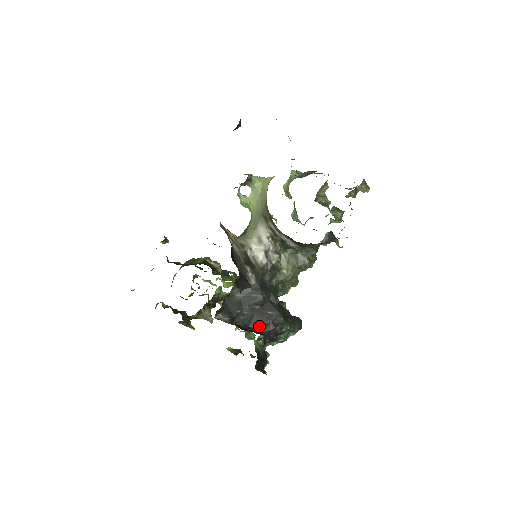
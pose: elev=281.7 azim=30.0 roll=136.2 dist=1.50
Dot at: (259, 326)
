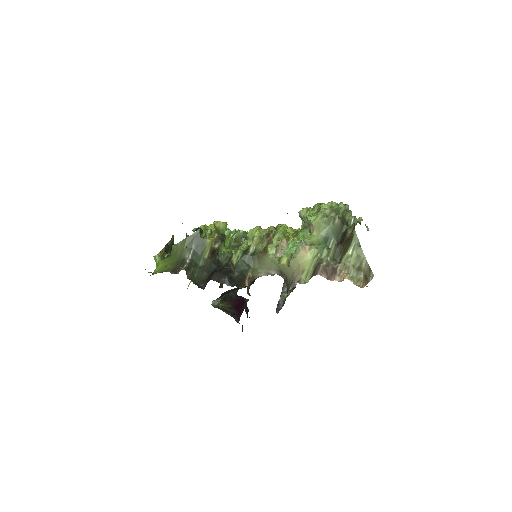
Dot at: (236, 290)
